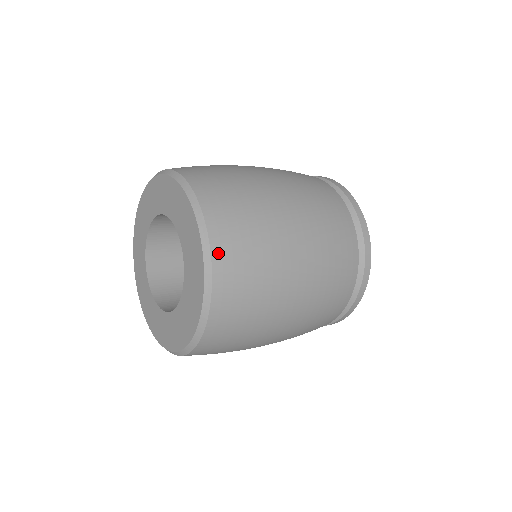
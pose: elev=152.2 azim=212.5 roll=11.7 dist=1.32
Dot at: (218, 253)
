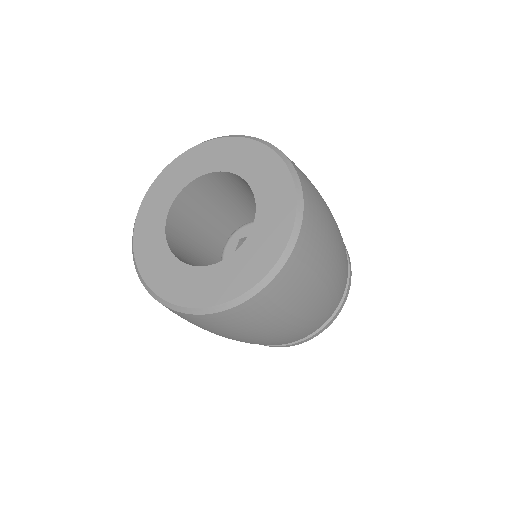
Dot at: (225, 314)
